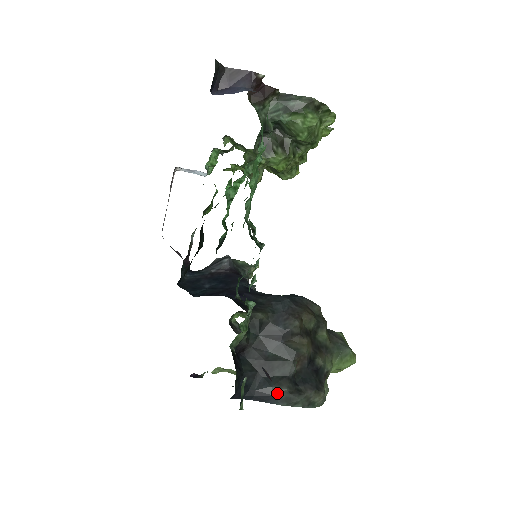
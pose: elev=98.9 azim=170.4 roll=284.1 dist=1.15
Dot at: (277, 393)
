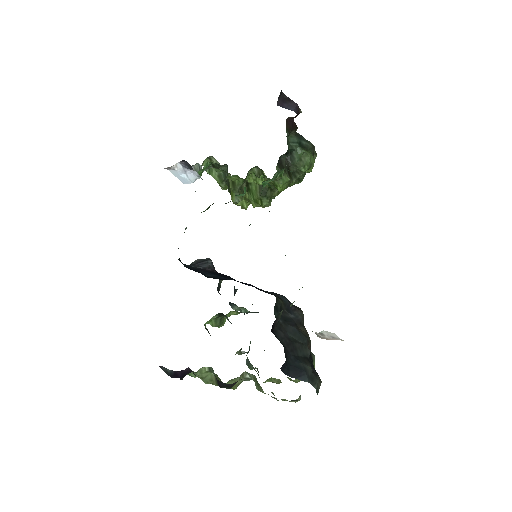
Dot at: (306, 369)
